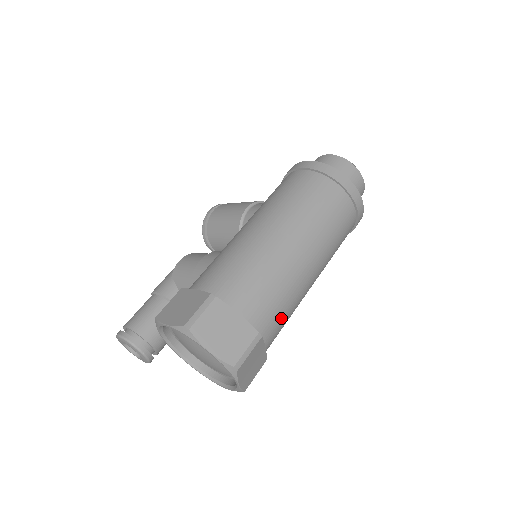
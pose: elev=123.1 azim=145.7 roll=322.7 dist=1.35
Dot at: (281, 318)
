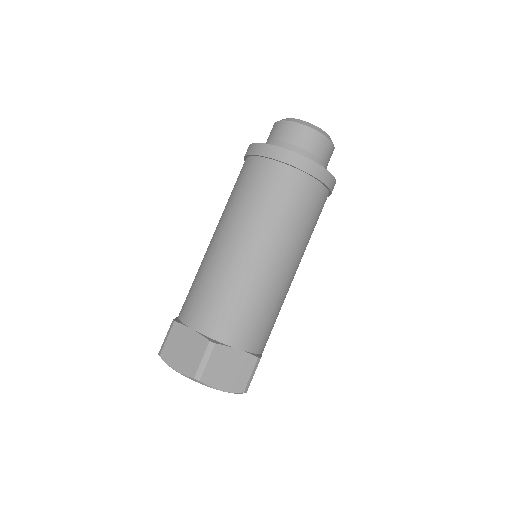
Dot at: (242, 317)
